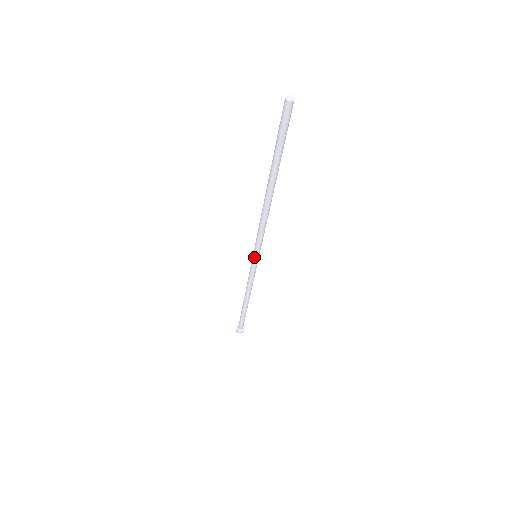
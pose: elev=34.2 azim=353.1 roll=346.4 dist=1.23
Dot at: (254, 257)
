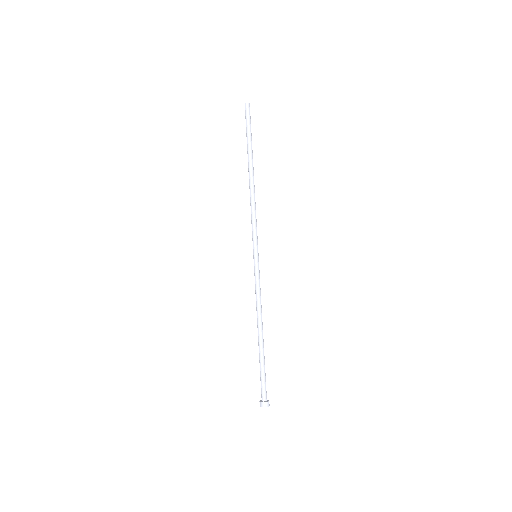
Dot at: (254, 255)
